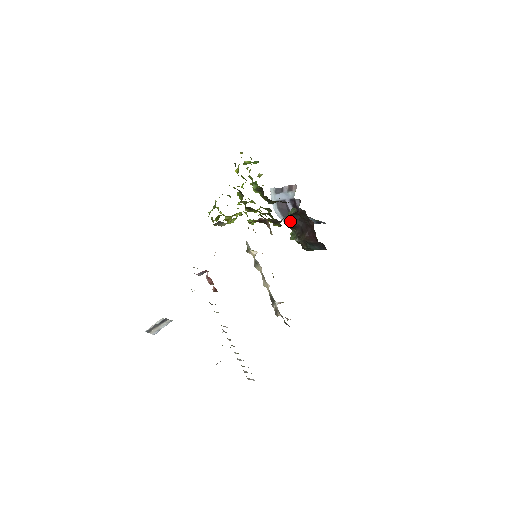
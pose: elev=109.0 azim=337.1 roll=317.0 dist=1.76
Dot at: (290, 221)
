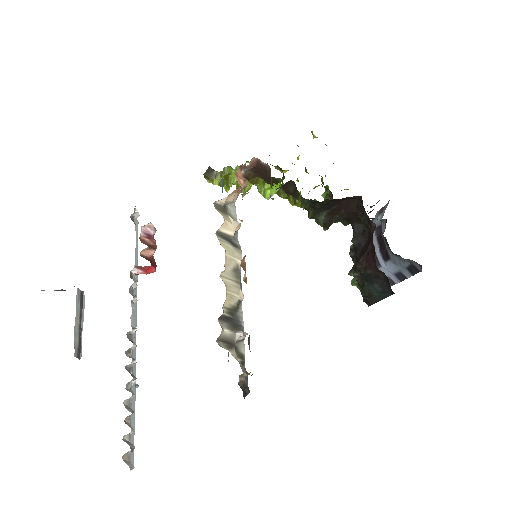
Dot at: occluded
